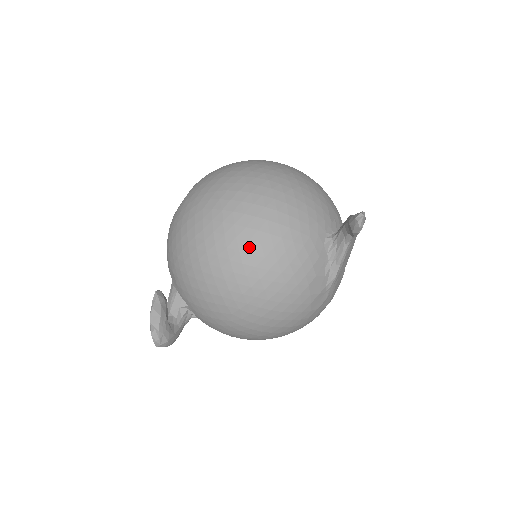
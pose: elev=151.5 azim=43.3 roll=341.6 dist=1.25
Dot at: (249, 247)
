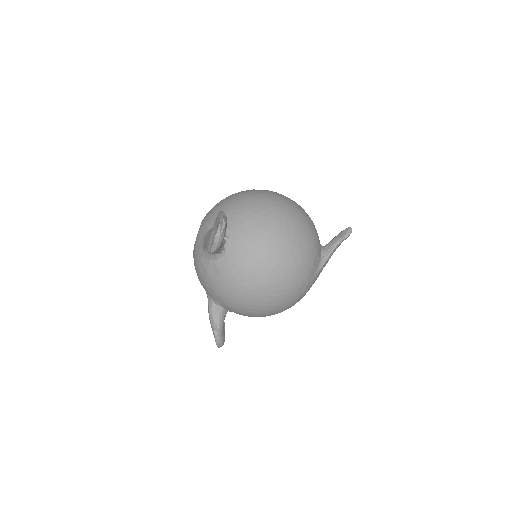
Dot at: (296, 211)
